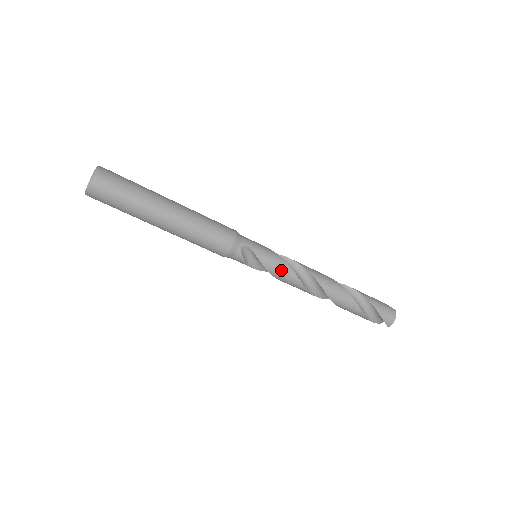
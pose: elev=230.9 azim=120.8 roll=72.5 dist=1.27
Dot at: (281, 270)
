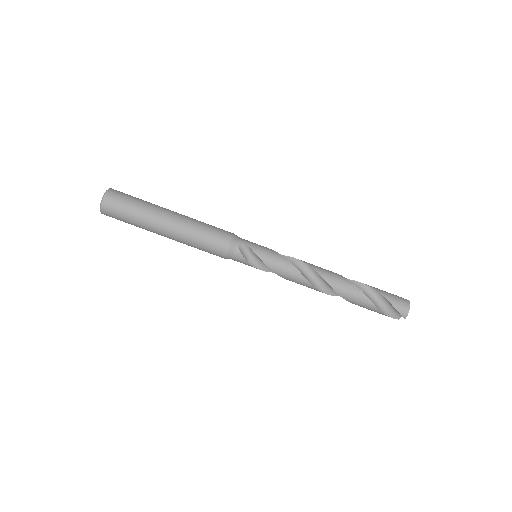
Dot at: (280, 264)
